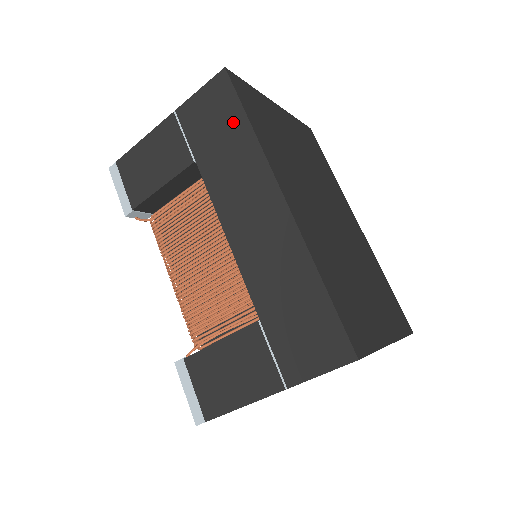
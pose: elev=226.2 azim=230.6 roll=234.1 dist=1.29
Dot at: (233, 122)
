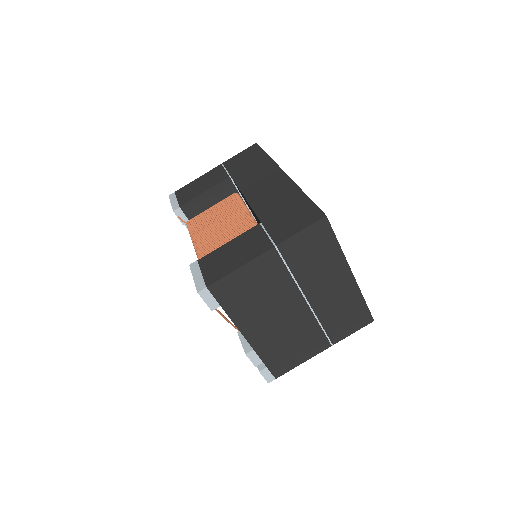
Dot at: (258, 157)
